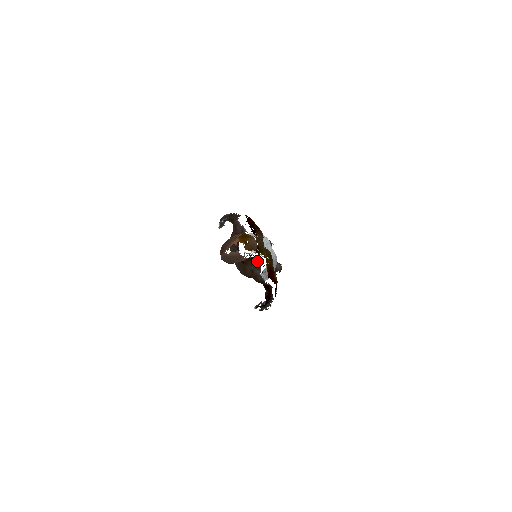
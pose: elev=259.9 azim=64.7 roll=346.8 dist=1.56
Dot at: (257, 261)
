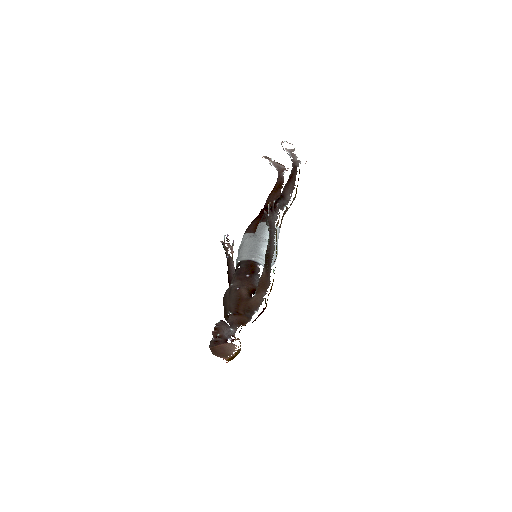
Dot at: occluded
